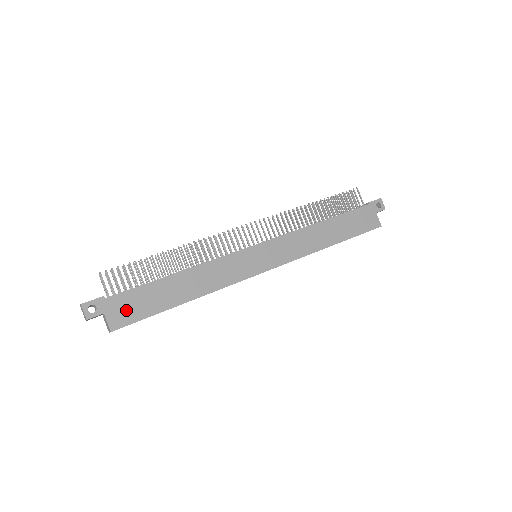
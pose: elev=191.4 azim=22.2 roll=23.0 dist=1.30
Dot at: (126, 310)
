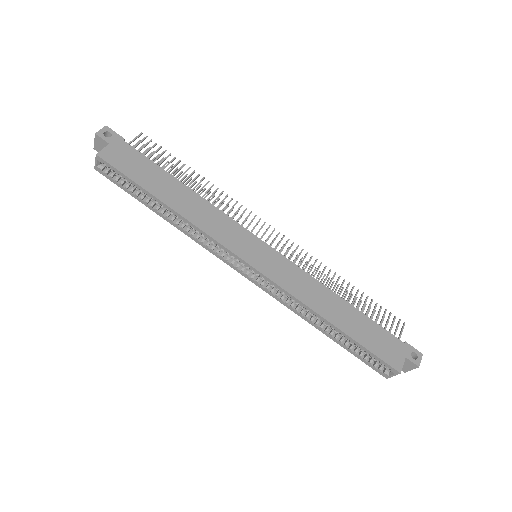
Dot at: (124, 159)
